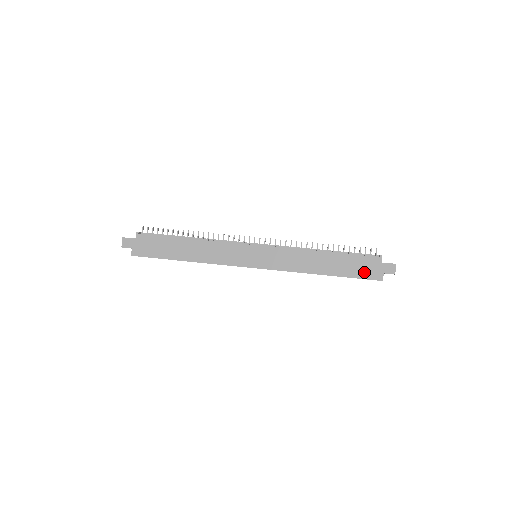
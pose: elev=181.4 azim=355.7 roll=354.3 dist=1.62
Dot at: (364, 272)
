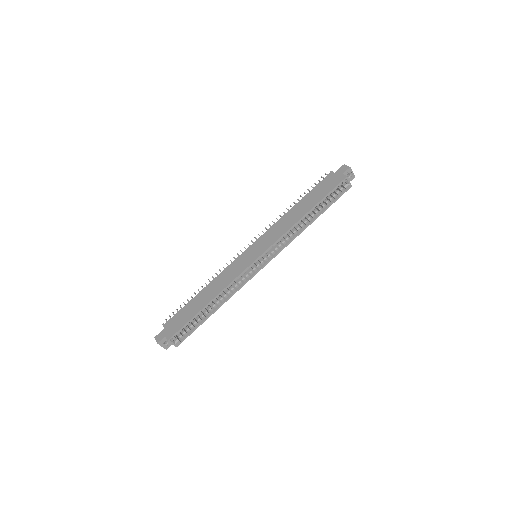
Dot at: (330, 186)
